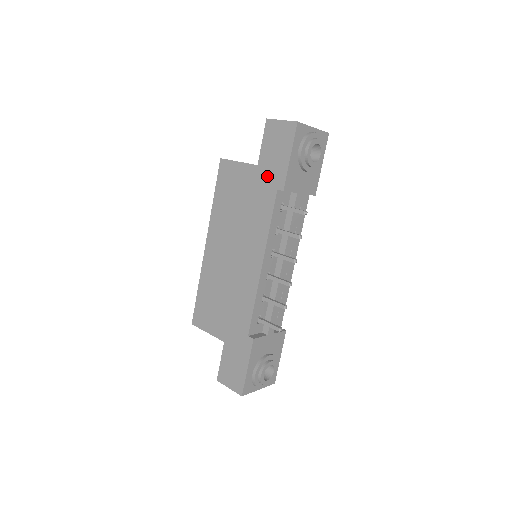
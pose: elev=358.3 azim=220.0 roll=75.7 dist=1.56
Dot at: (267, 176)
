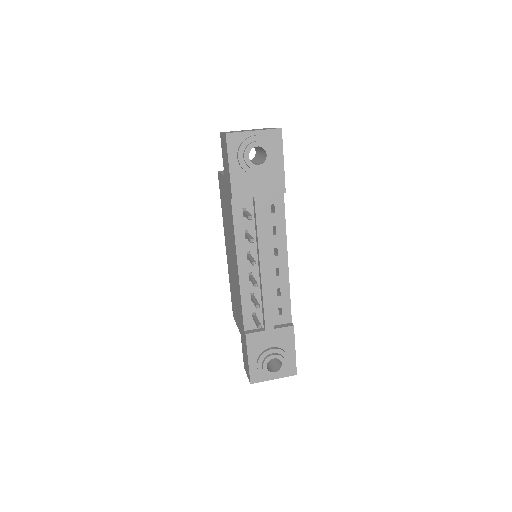
Dot at: (227, 186)
